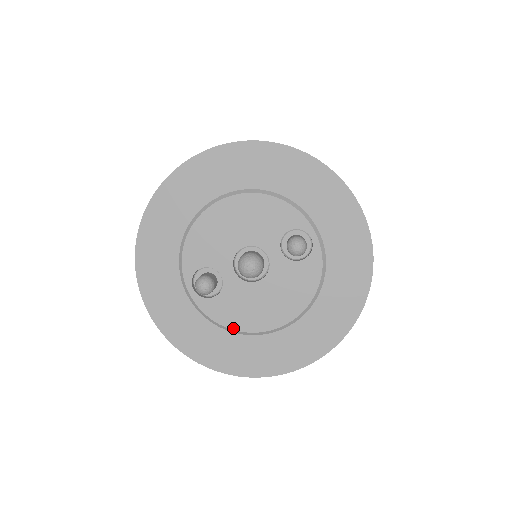
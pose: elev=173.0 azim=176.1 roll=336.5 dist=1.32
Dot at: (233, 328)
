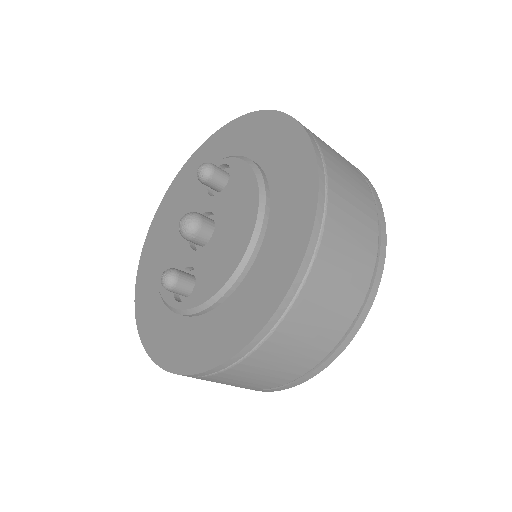
Dot at: (223, 284)
